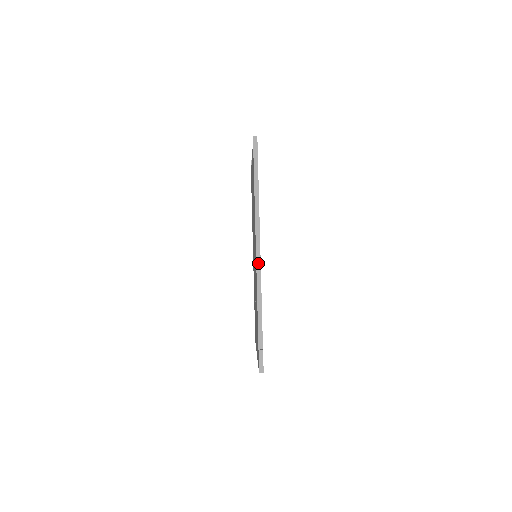
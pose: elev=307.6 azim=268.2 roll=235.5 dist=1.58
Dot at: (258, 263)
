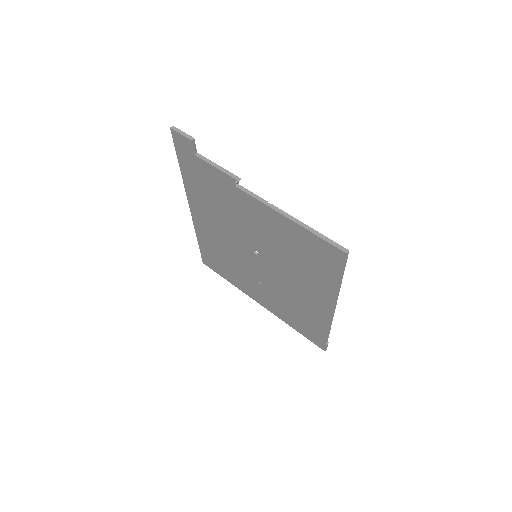
Dot at: (333, 315)
